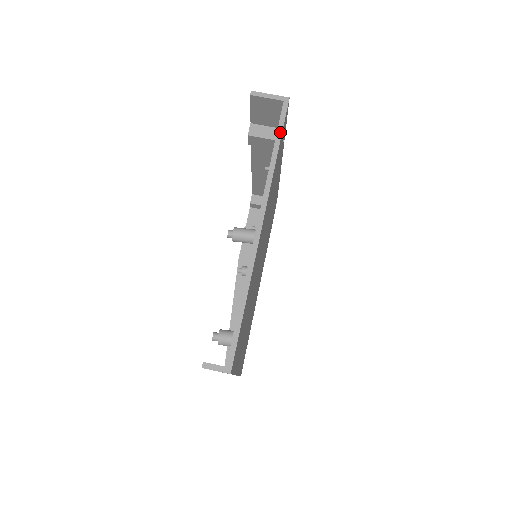
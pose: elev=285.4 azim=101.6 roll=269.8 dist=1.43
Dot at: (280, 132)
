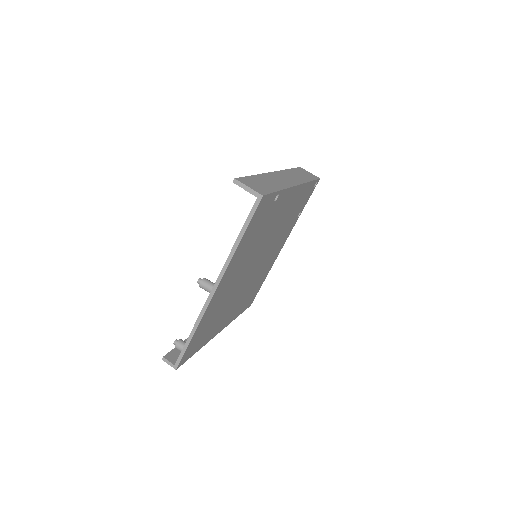
Dot at: (246, 225)
